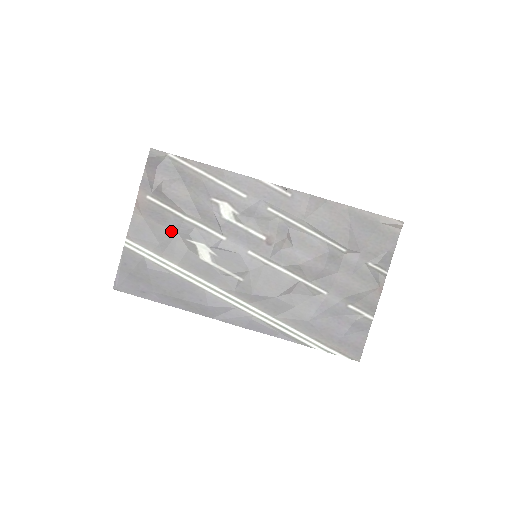
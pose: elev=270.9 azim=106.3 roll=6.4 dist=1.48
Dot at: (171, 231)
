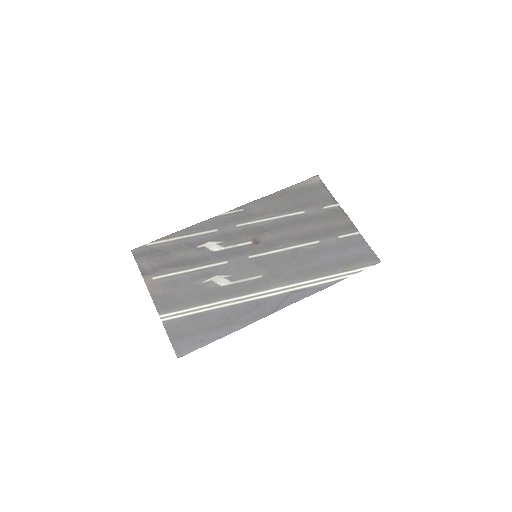
Dot at: (187, 286)
